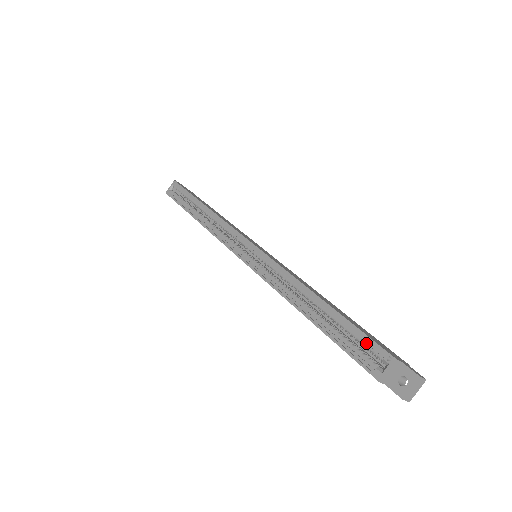
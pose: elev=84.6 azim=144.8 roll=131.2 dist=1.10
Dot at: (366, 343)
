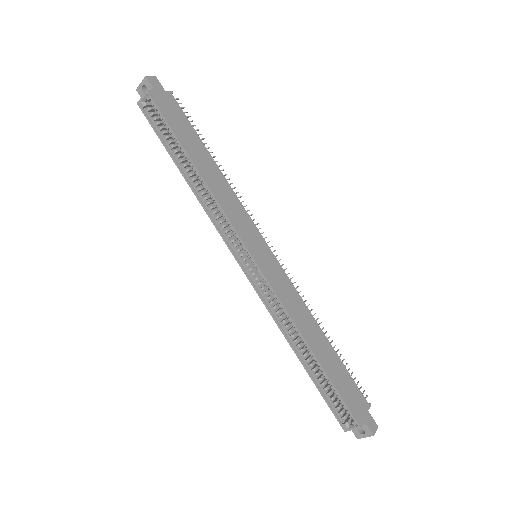
Dot at: (342, 401)
